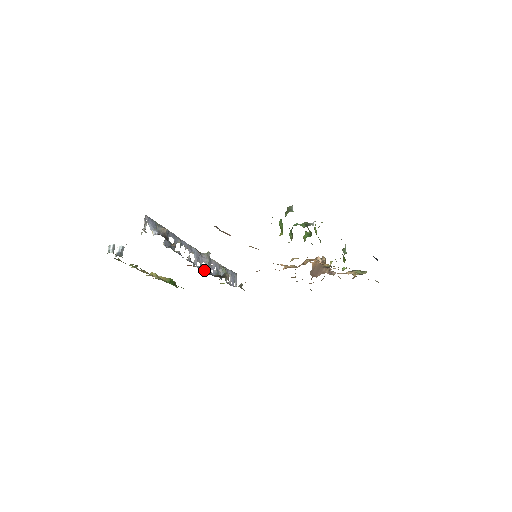
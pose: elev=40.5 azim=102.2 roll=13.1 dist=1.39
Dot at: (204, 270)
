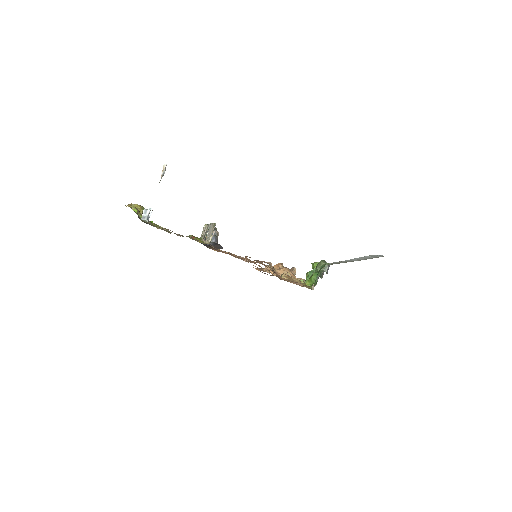
Dot at: occluded
